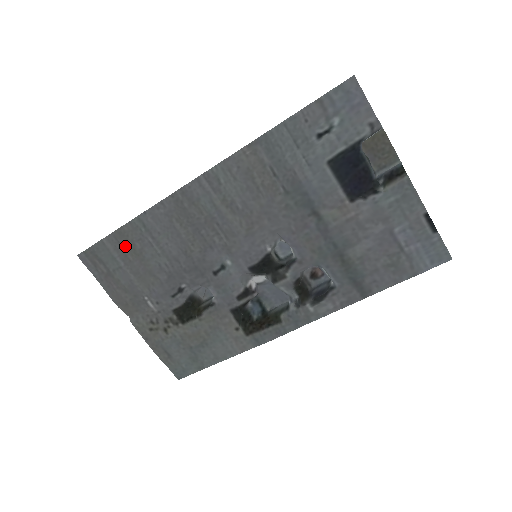
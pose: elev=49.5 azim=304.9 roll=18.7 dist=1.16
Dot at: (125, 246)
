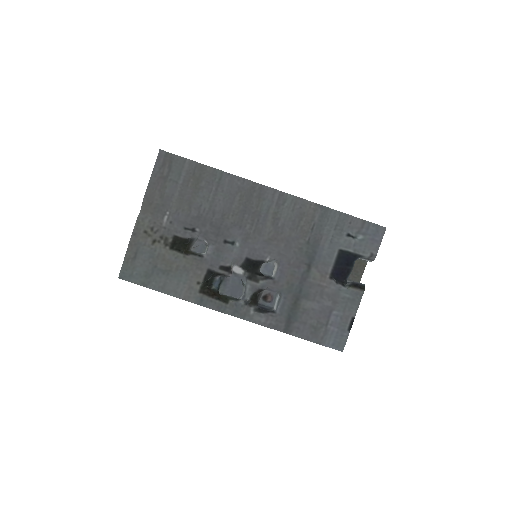
Dot at: (195, 176)
